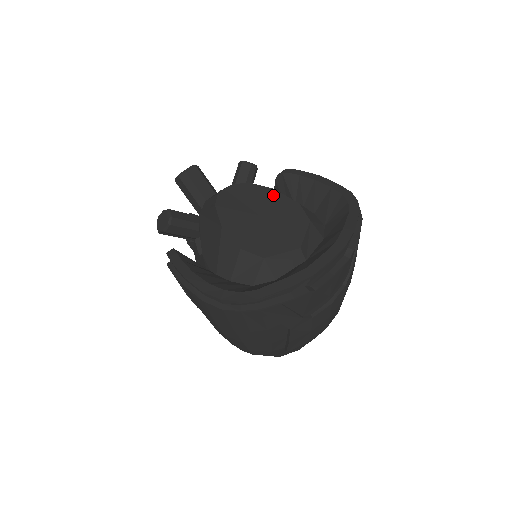
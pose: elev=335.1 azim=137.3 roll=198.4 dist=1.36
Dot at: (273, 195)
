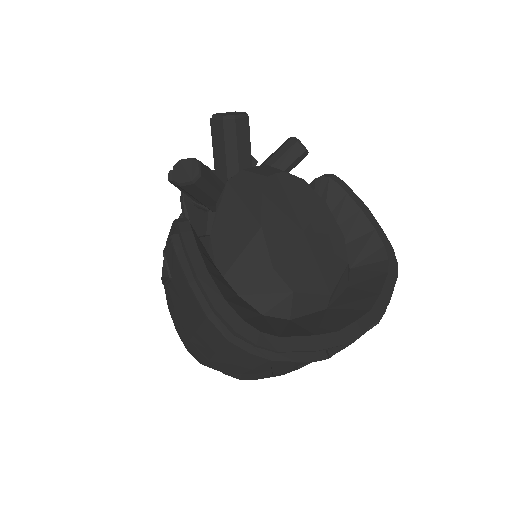
Dot at: (323, 211)
